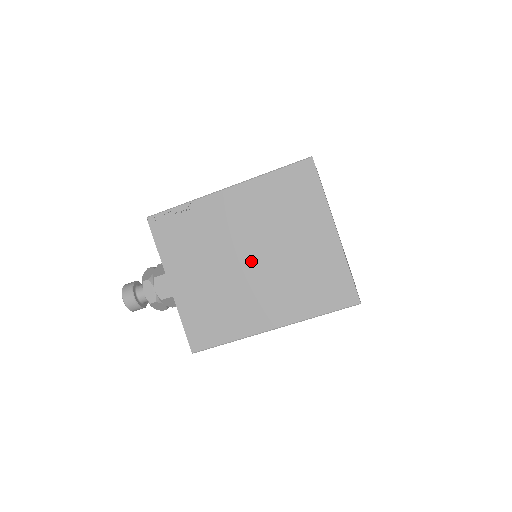
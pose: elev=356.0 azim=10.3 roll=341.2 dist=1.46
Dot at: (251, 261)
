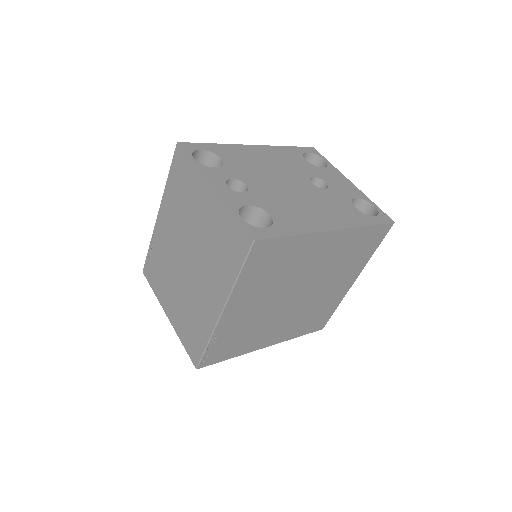
Dot at: (188, 260)
